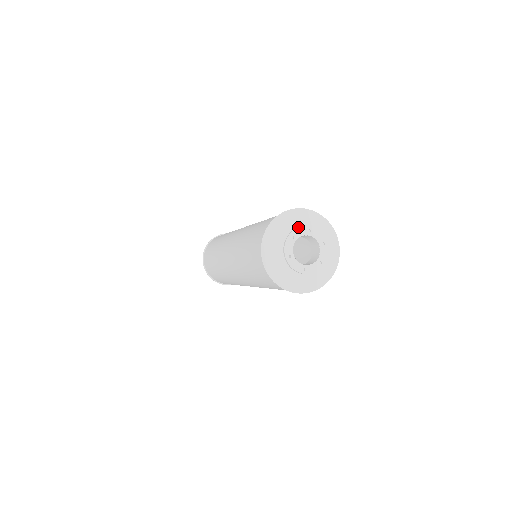
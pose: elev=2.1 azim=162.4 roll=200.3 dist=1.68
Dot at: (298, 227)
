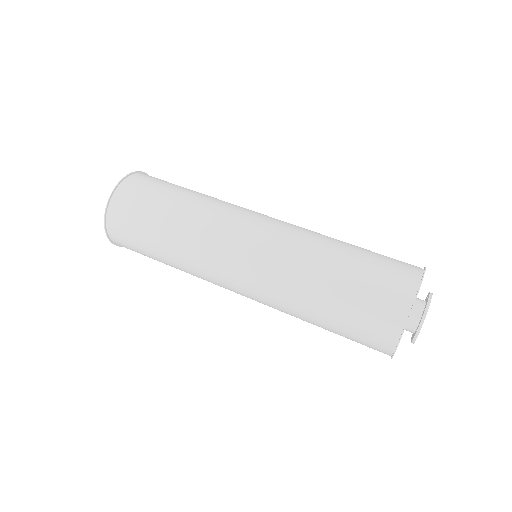
Dot at: (430, 296)
